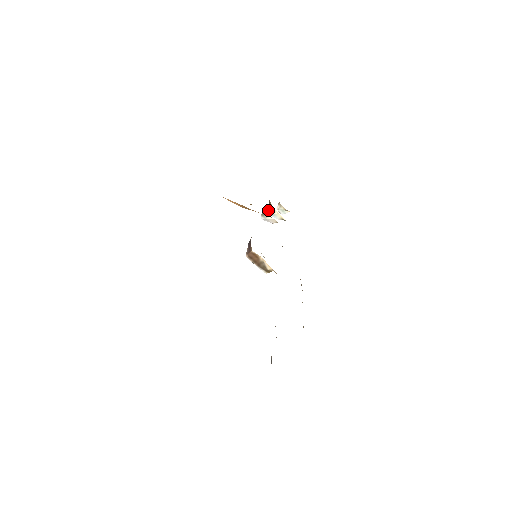
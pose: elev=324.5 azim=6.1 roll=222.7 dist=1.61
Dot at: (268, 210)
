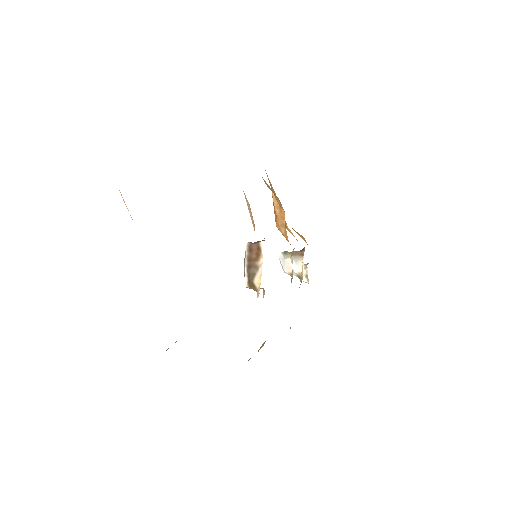
Dot at: (295, 253)
